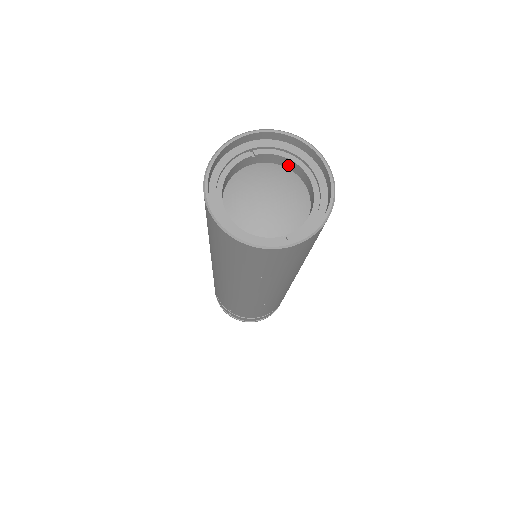
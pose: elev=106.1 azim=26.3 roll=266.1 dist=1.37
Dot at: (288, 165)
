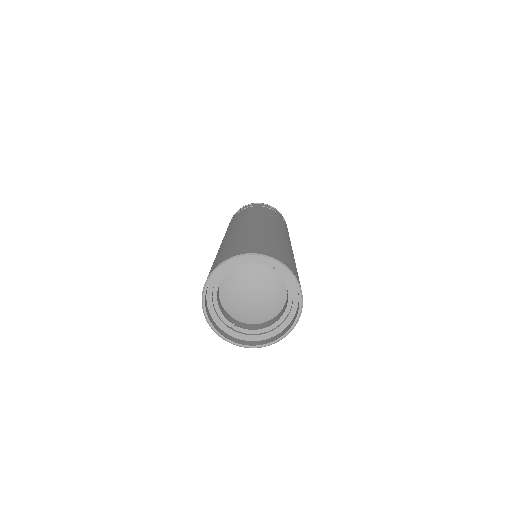
Dot at: occluded
